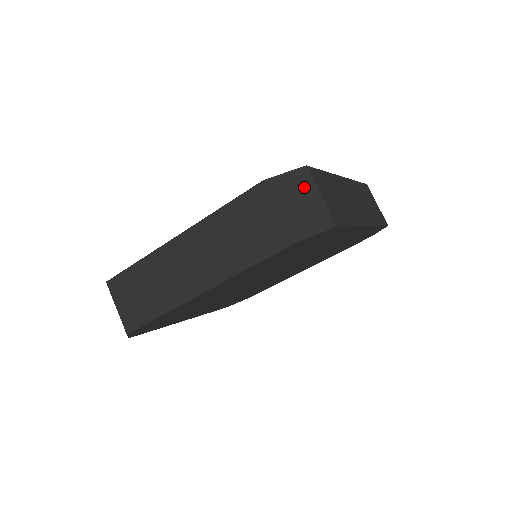
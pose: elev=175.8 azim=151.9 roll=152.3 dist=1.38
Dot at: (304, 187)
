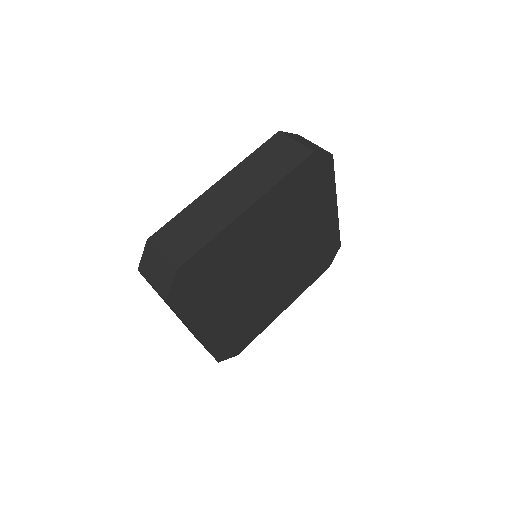
Dot at: (304, 139)
